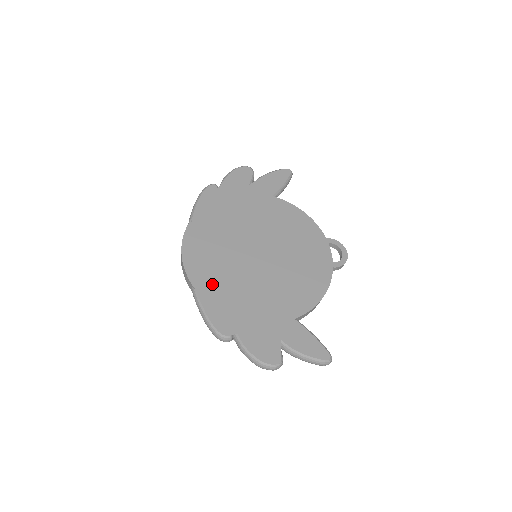
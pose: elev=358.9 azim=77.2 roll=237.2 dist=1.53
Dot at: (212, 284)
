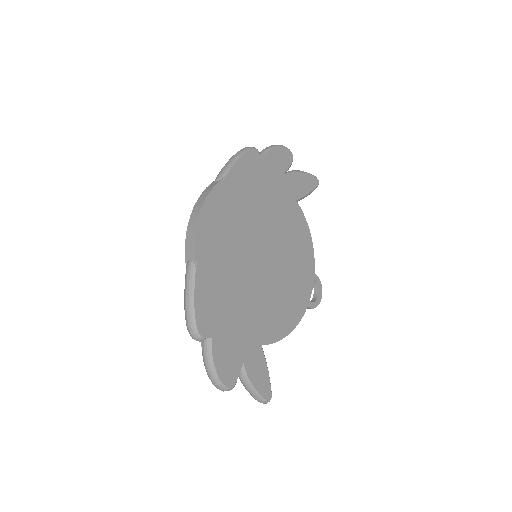
Dot at: (212, 268)
